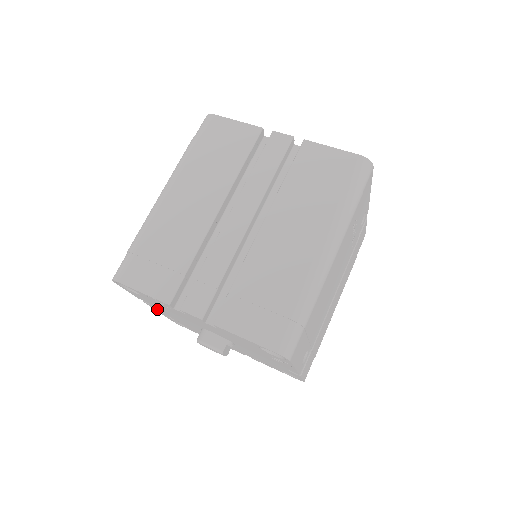
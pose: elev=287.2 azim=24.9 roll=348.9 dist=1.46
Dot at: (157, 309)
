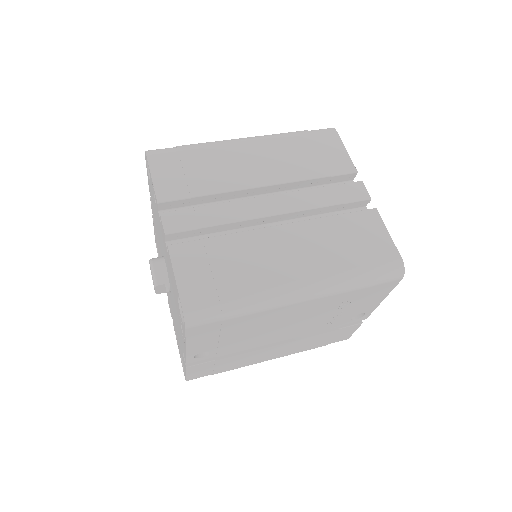
Dot at: occluded
